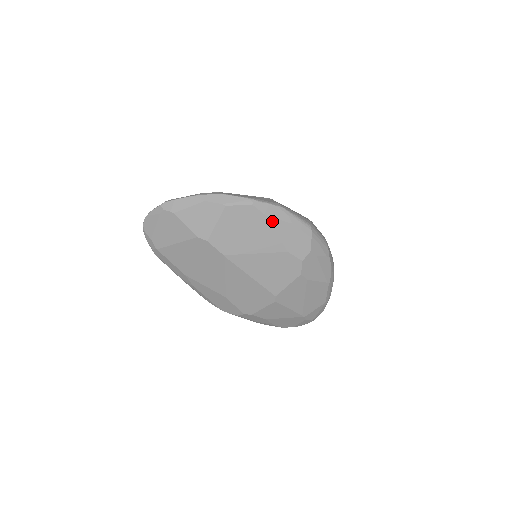
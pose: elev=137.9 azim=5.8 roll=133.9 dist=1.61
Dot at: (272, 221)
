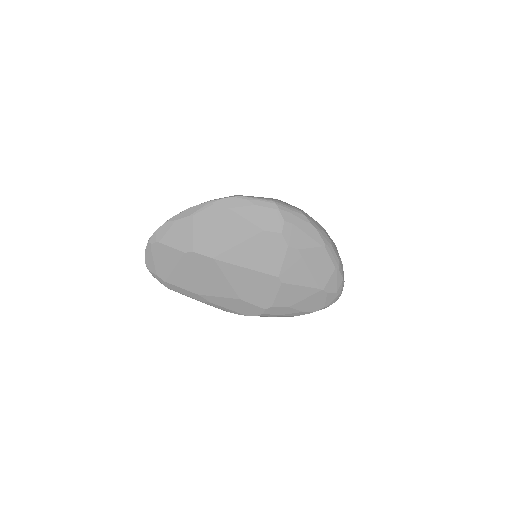
Dot at: (236, 210)
